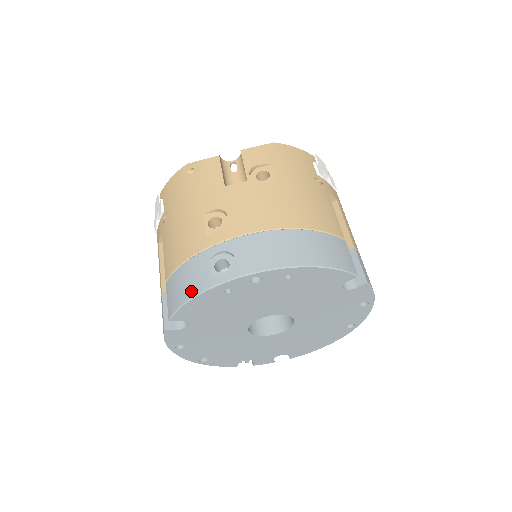
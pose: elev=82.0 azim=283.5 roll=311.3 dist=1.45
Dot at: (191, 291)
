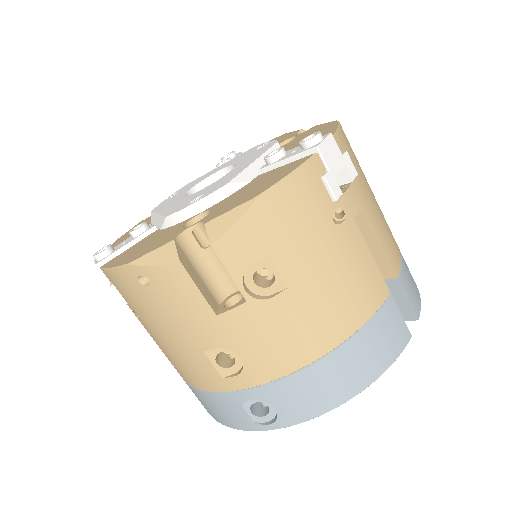
Dot at: (232, 424)
